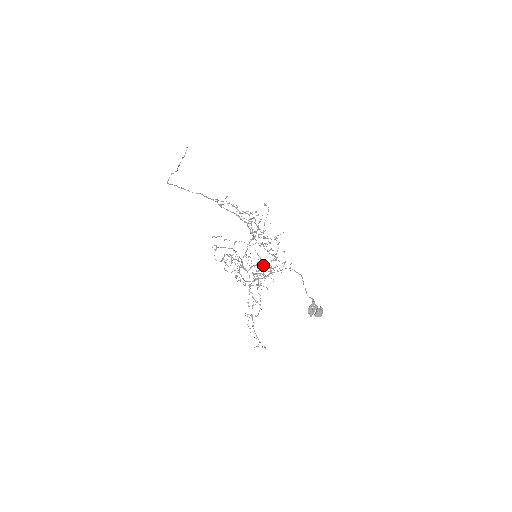
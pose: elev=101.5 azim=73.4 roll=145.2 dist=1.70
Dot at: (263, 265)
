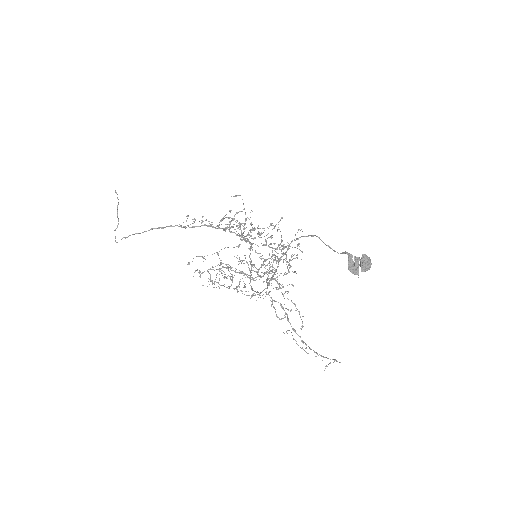
Dot at: (267, 259)
